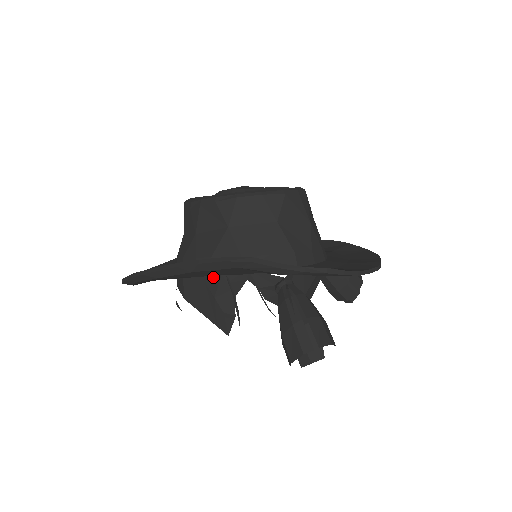
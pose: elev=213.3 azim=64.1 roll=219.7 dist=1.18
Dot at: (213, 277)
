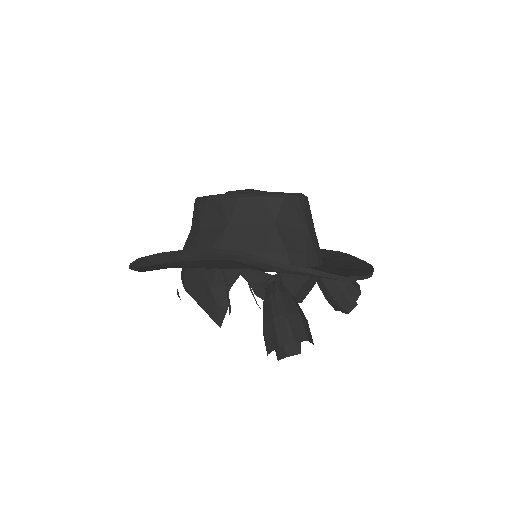
Dot at: (210, 269)
